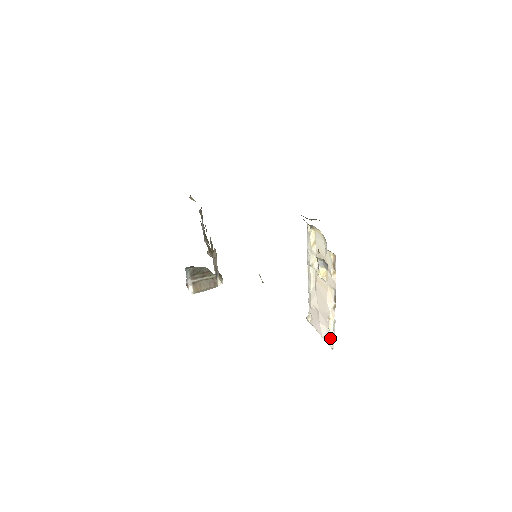
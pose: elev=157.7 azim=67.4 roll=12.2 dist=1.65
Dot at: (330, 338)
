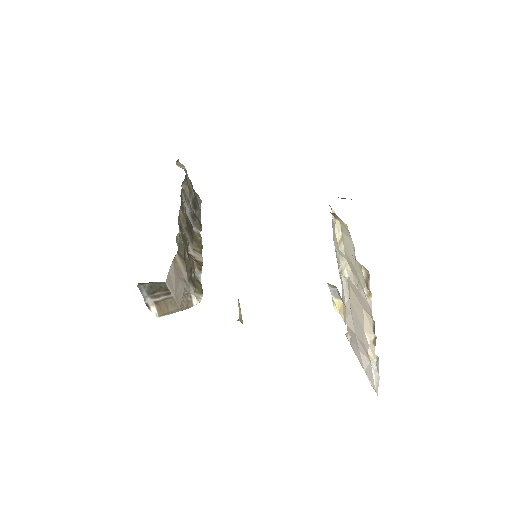
Dot at: (373, 377)
